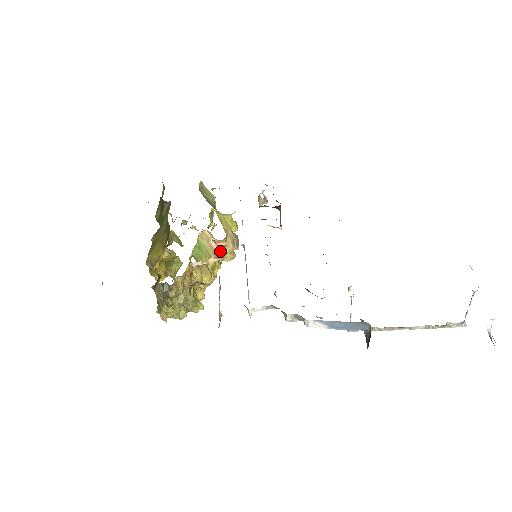
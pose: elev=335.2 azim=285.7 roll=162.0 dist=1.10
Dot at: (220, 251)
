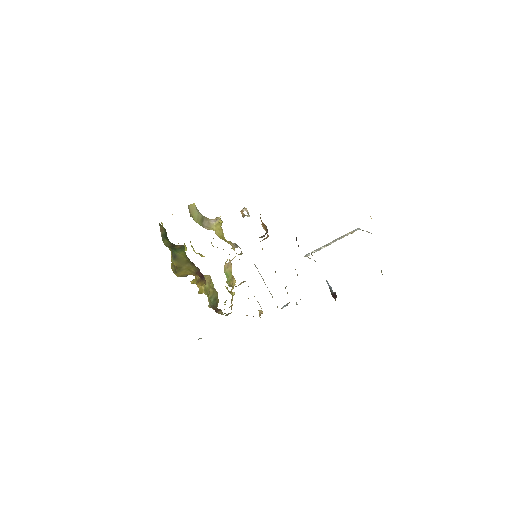
Dot at: occluded
